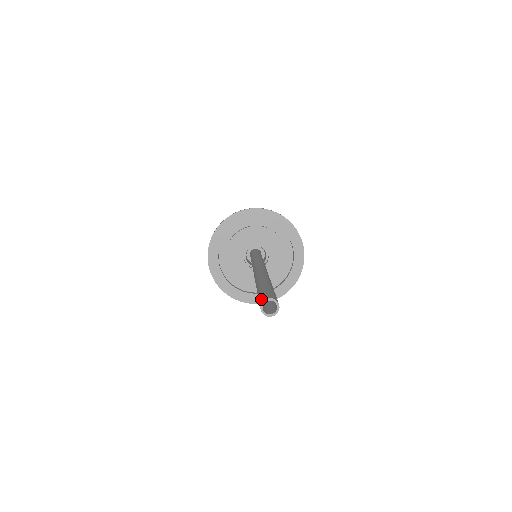
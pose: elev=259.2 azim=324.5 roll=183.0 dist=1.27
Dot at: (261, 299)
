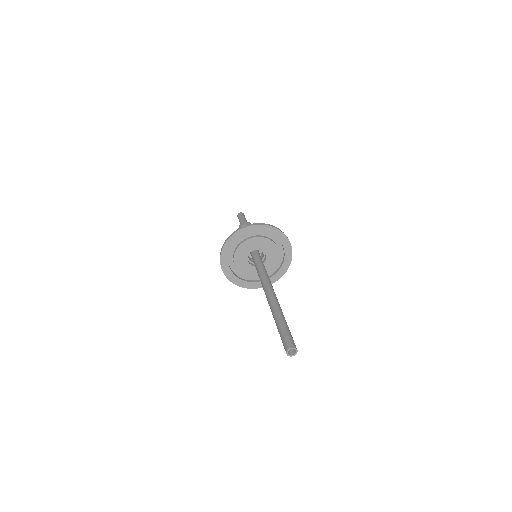
Dot at: (291, 343)
